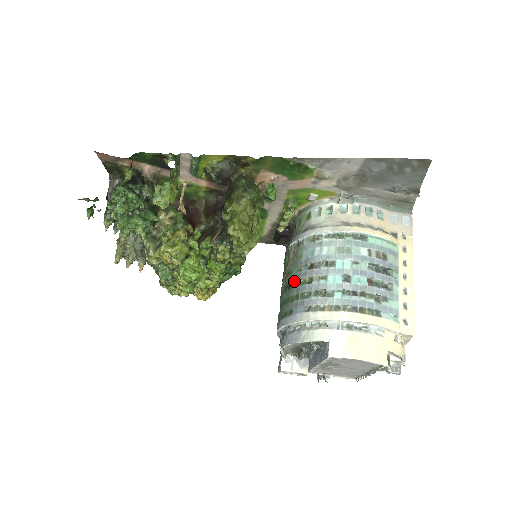
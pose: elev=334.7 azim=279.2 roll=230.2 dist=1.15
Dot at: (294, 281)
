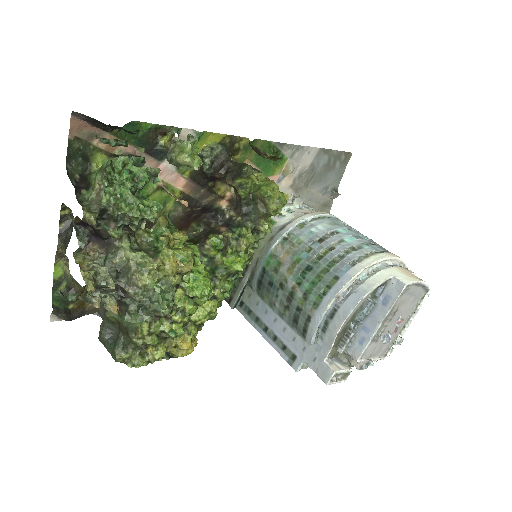
Dot at: (312, 259)
